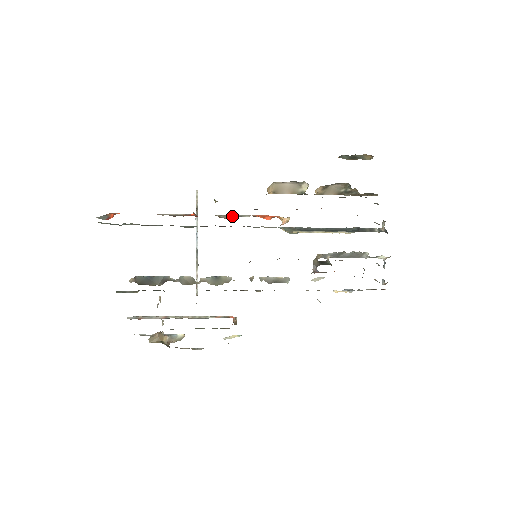
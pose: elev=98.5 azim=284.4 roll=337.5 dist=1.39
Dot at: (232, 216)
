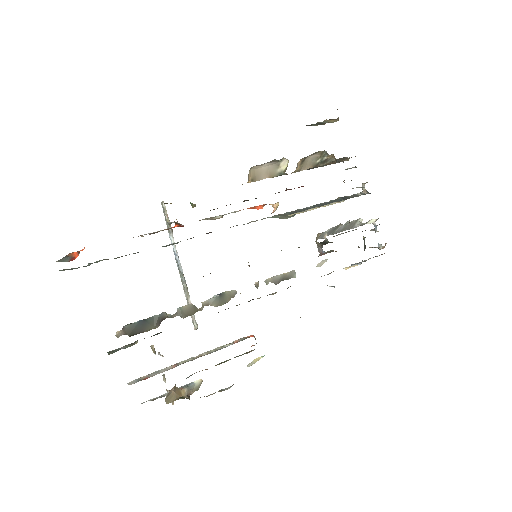
Dot at: (221, 216)
